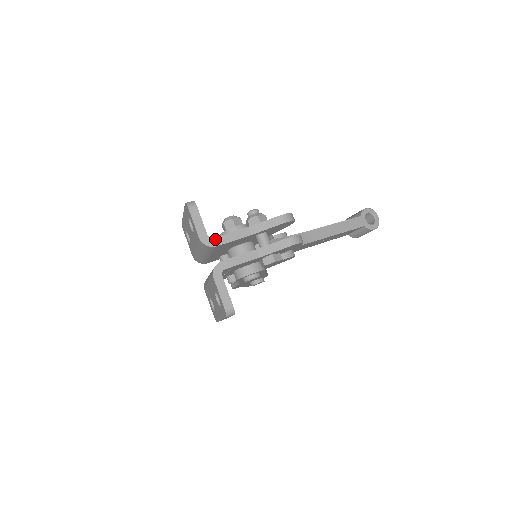
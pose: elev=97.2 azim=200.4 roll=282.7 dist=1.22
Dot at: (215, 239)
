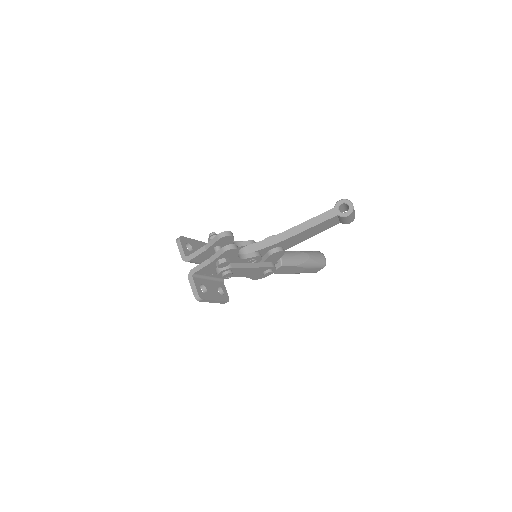
Dot at: (189, 257)
